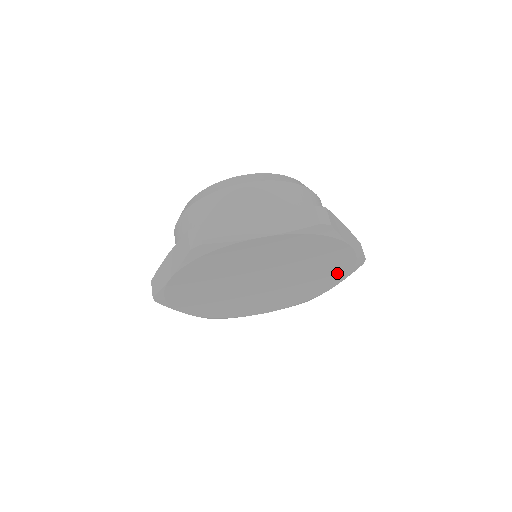
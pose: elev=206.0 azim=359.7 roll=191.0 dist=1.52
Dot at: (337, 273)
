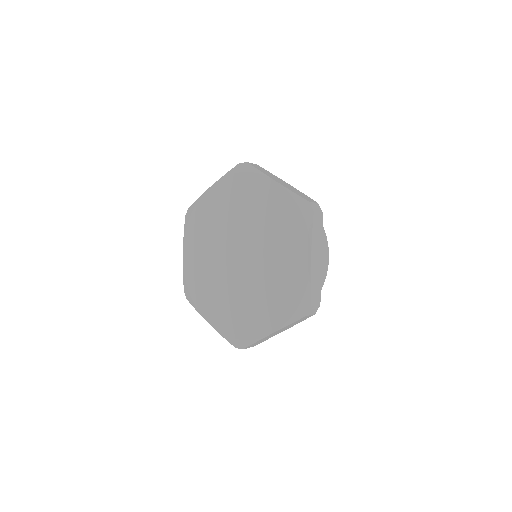
Dot at: (284, 305)
